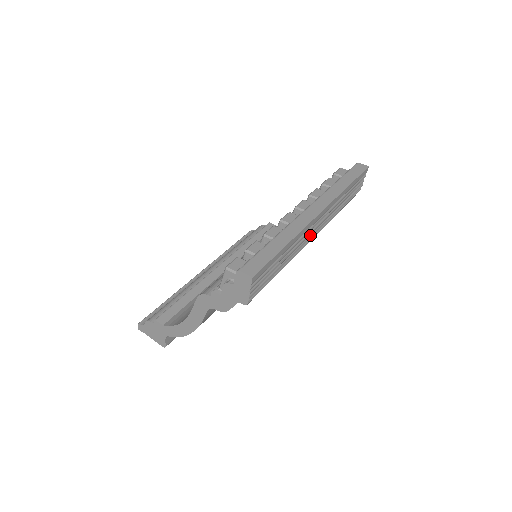
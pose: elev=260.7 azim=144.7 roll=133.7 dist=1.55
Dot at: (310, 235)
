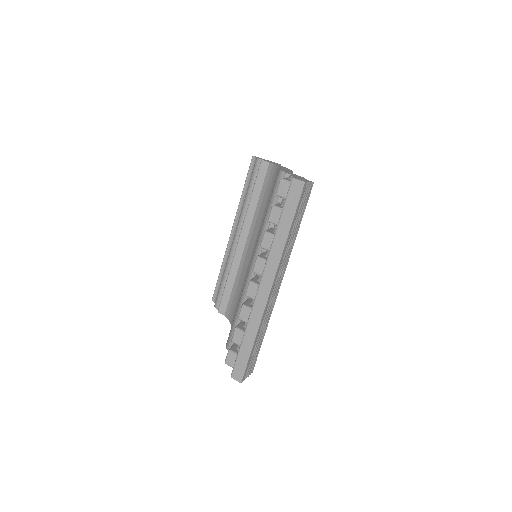
Dot at: (275, 293)
